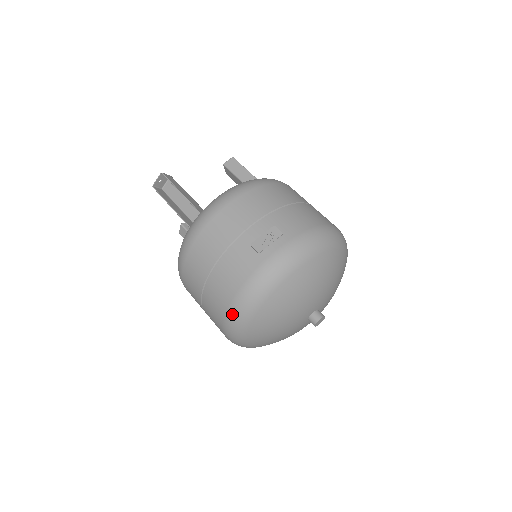
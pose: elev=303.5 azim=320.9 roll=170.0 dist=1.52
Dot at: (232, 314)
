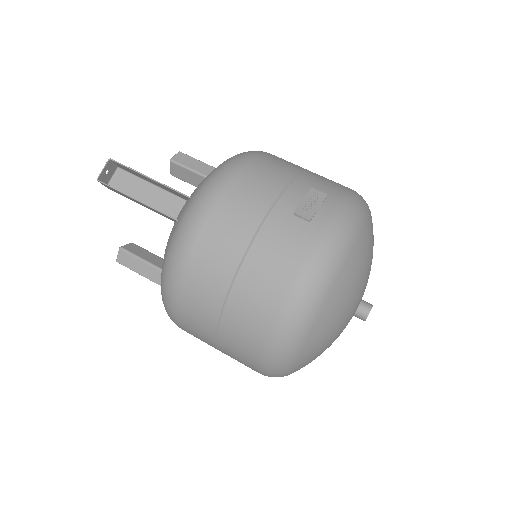
Dot at: (288, 315)
